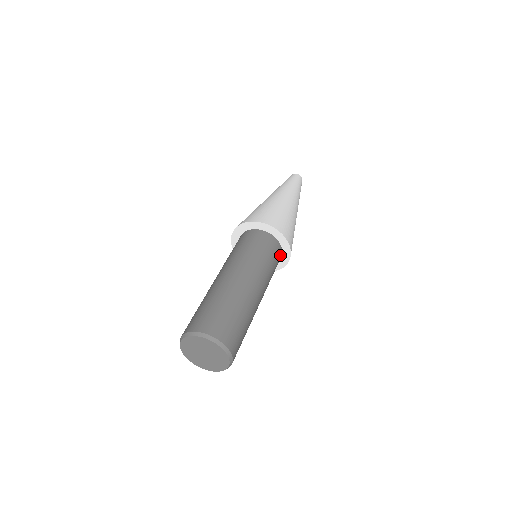
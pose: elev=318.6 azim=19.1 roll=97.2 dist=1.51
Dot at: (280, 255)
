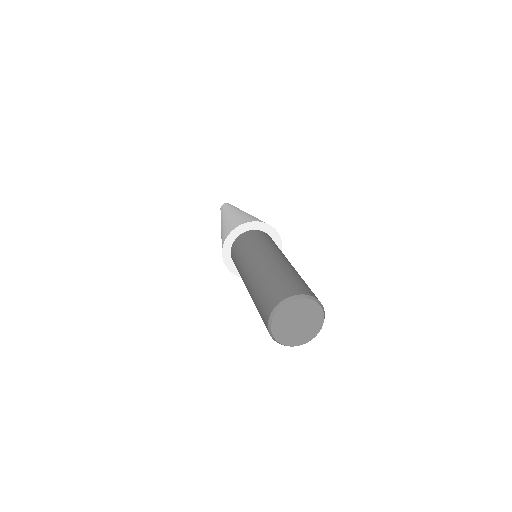
Dot at: occluded
